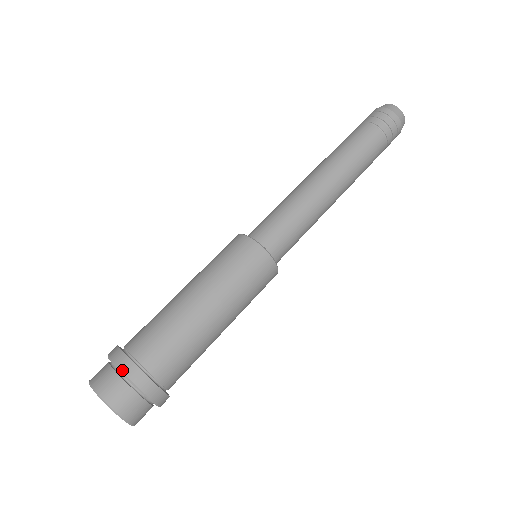
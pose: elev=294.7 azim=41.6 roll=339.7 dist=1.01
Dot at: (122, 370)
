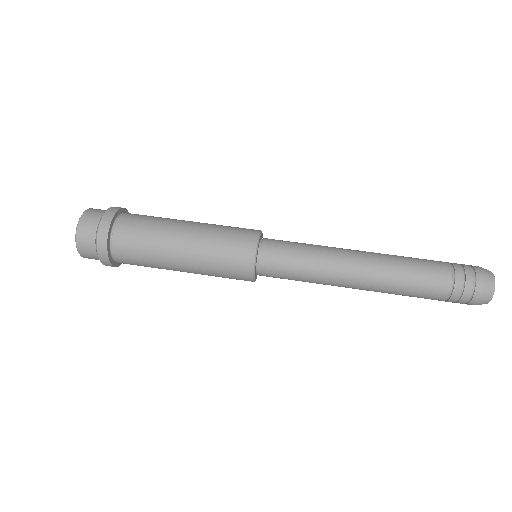
Dot at: (101, 223)
